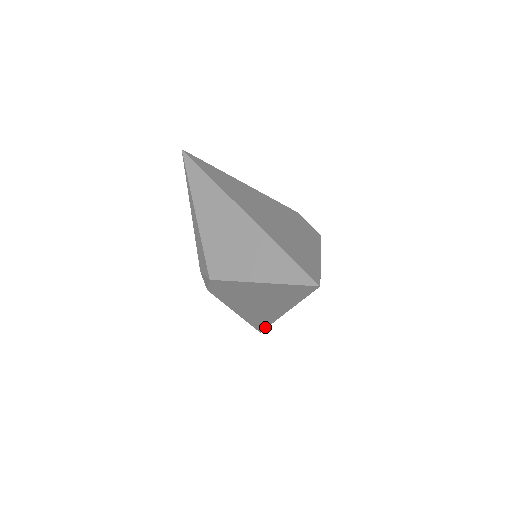
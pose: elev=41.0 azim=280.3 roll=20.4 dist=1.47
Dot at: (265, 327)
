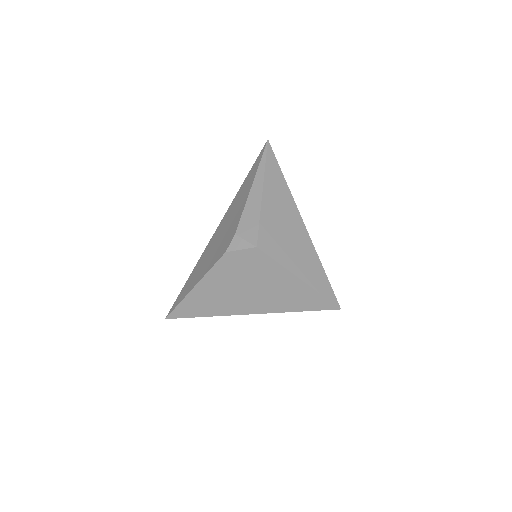
Dot at: (188, 316)
